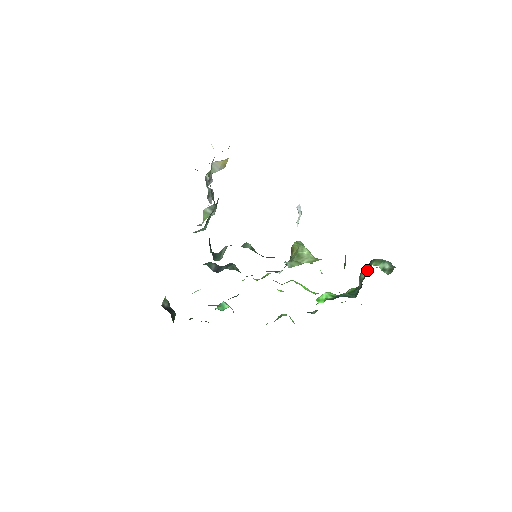
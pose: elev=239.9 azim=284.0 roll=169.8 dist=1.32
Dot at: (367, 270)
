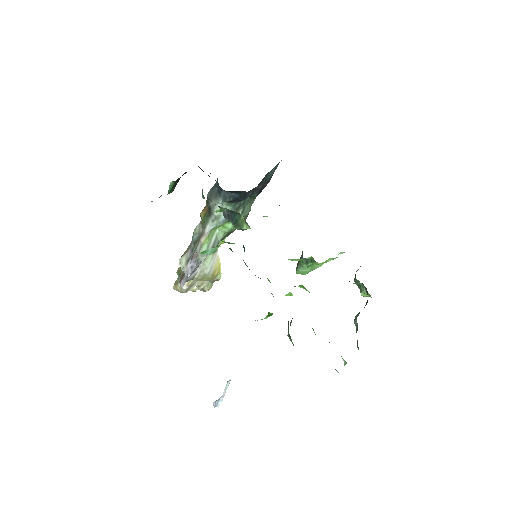
Dot at: occluded
